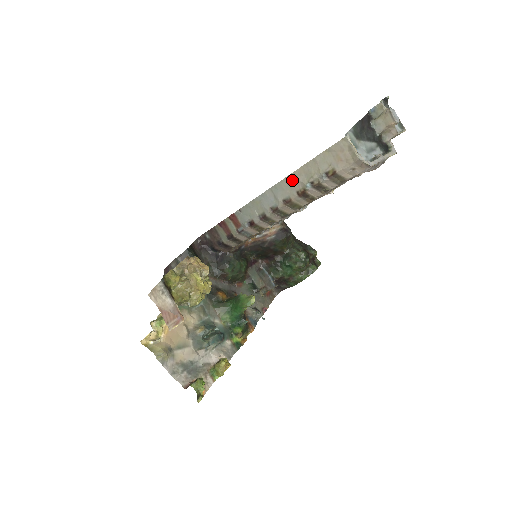
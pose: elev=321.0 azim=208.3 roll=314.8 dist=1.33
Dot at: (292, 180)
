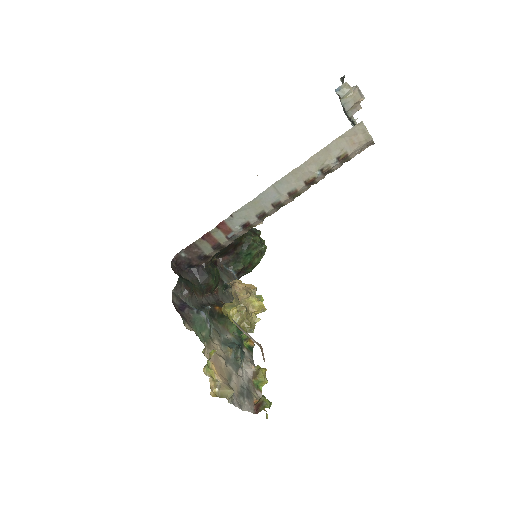
Dot at: (300, 171)
